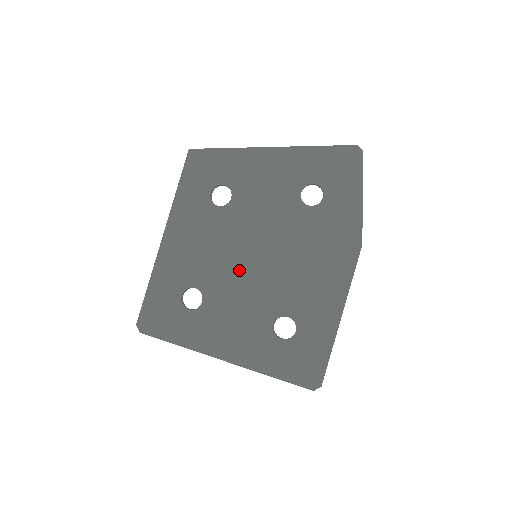
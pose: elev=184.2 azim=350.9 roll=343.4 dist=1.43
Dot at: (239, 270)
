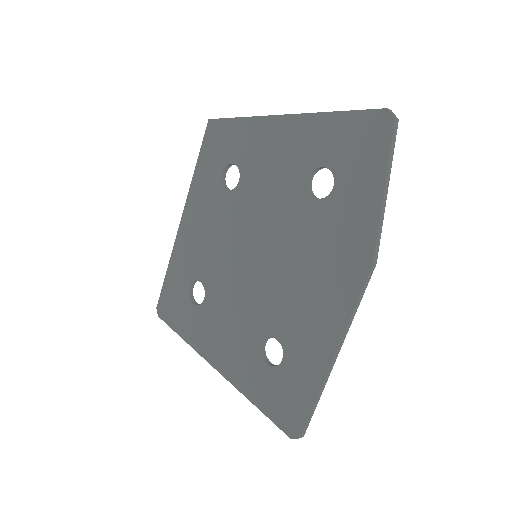
Dot at: (237, 270)
